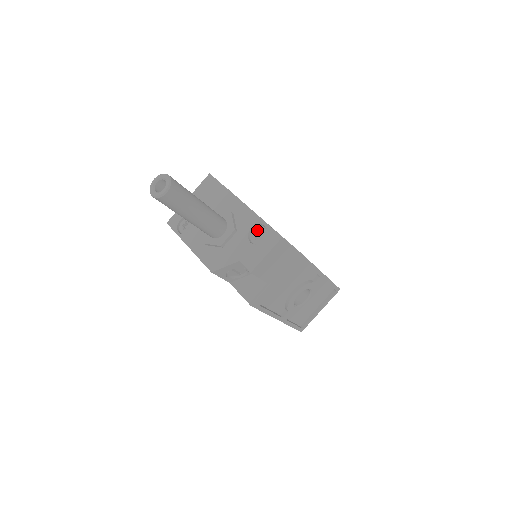
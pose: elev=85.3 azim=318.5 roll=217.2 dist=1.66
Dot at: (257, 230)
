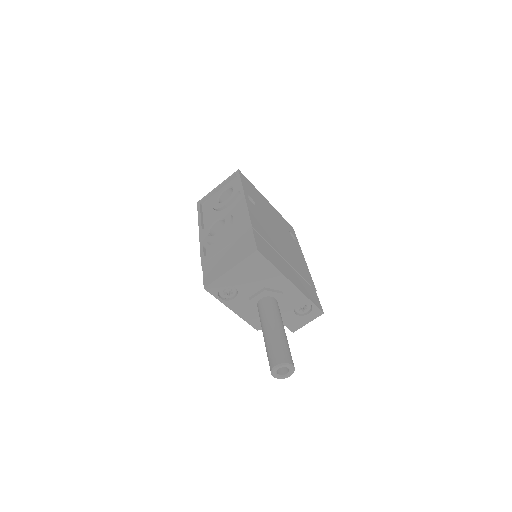
Dot at: (302, 304)
